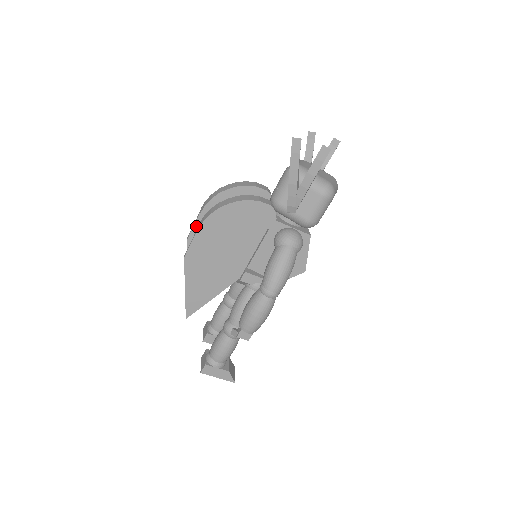
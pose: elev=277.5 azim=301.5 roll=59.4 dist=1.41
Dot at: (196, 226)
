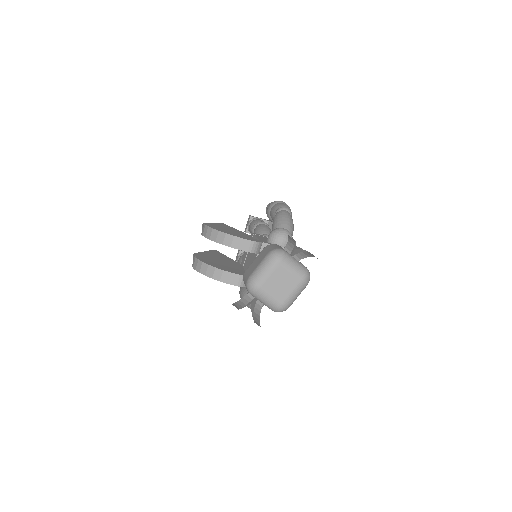
Dot at: occluded
